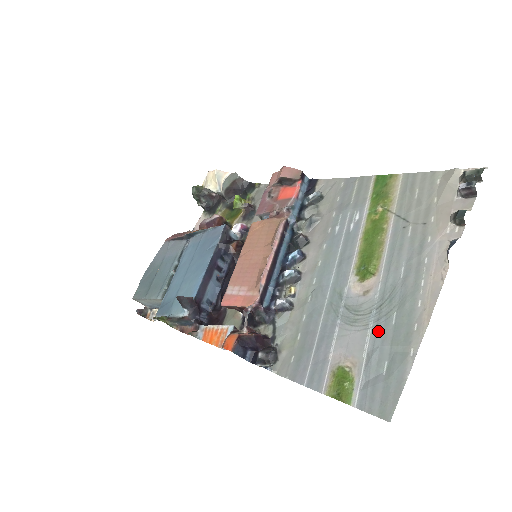
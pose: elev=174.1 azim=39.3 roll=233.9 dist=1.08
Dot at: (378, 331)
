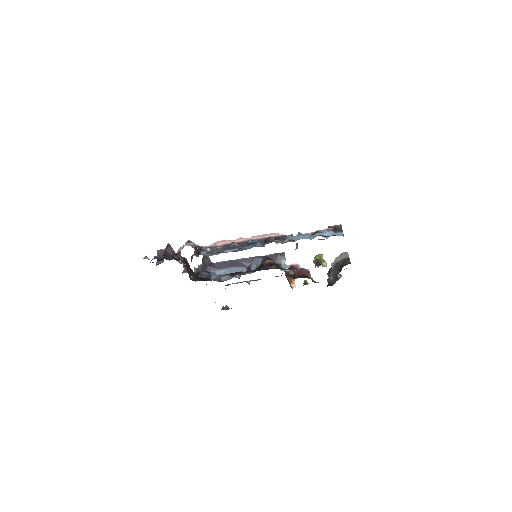
Dot at: occluded
